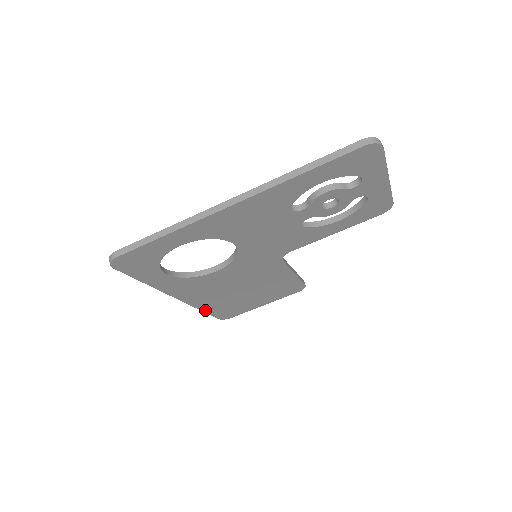
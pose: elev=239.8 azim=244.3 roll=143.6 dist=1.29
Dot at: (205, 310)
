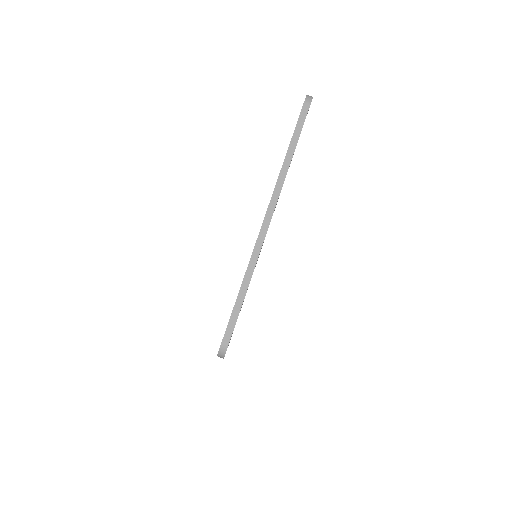
Dot at: occluded
